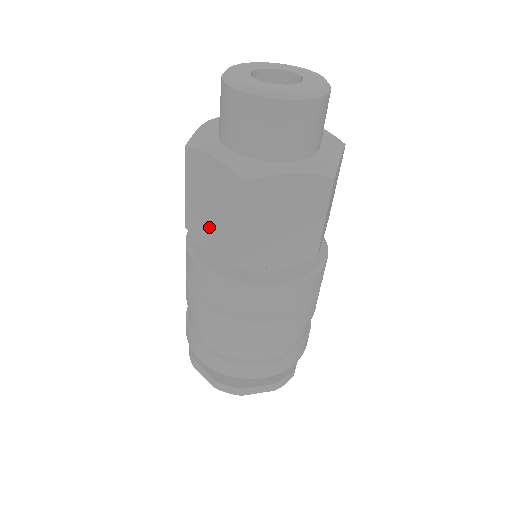
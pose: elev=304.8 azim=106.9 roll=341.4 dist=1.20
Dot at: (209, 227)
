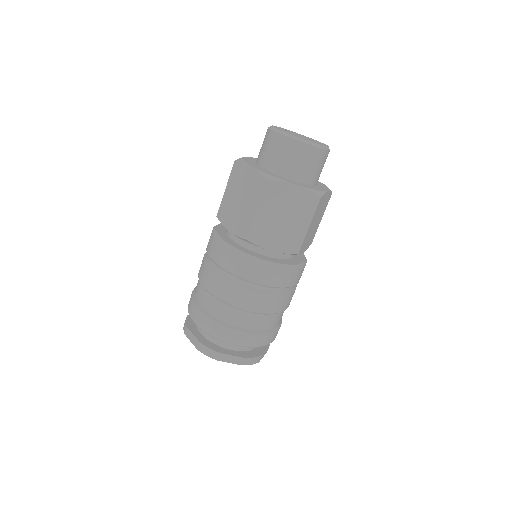
Dot at: (234, 214)
